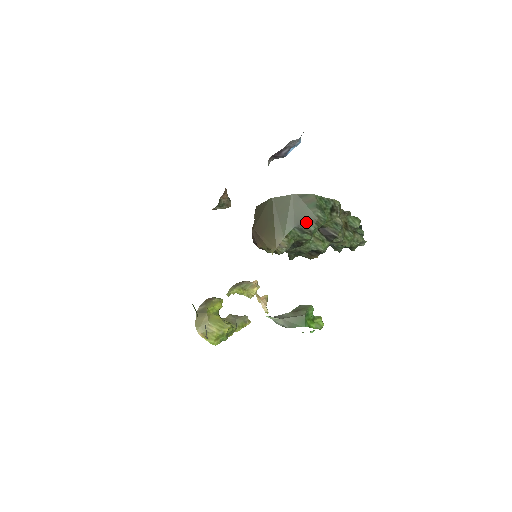
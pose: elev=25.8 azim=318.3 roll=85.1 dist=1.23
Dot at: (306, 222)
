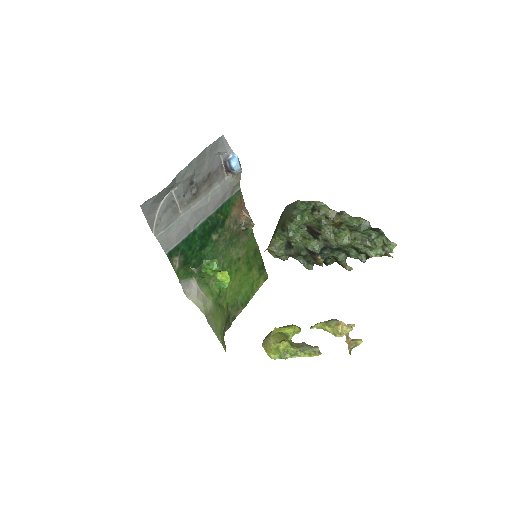
Dot at: (285, 222)
